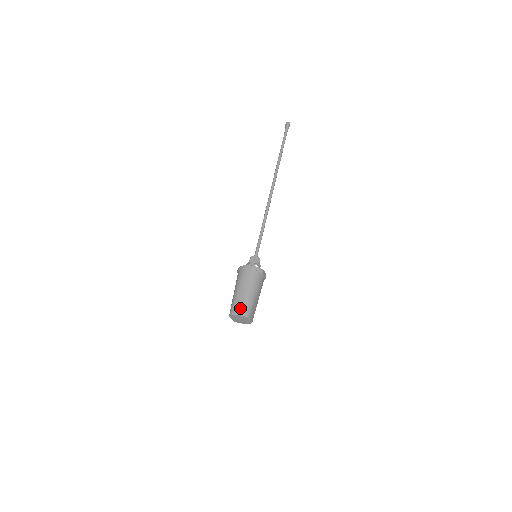
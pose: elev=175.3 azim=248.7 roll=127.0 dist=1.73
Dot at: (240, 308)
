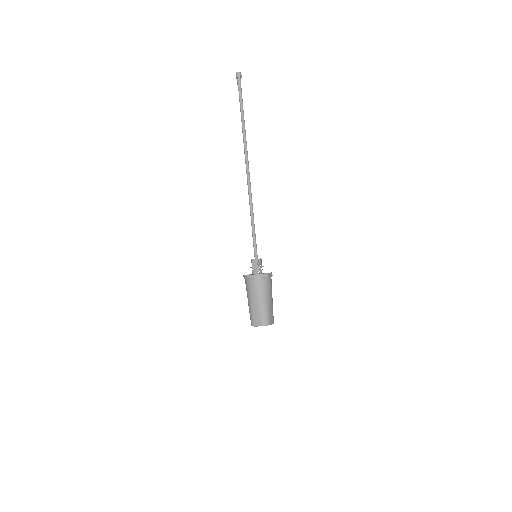
Dot at: (258, 320)
